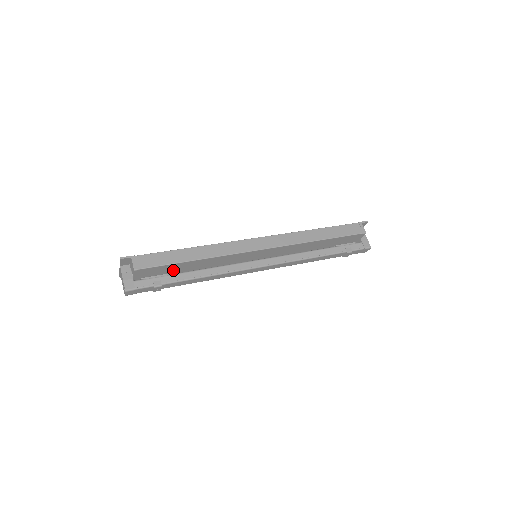
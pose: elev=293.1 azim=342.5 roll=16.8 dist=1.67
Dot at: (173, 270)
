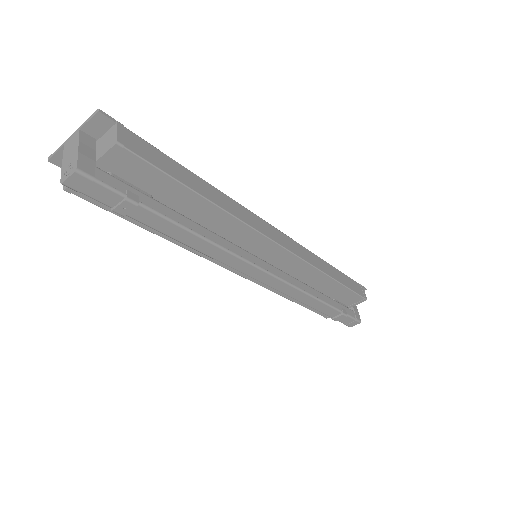
Dot at: (159, 196)
